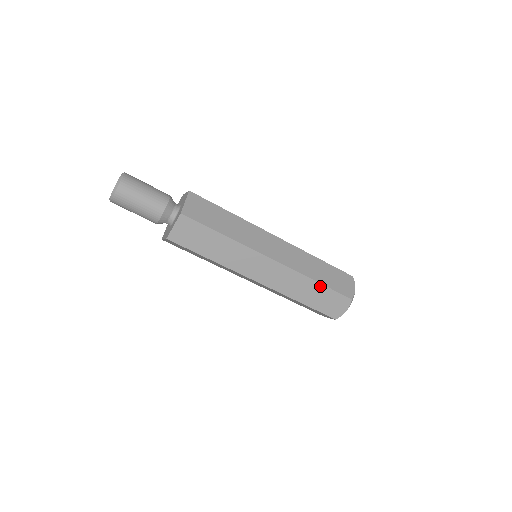
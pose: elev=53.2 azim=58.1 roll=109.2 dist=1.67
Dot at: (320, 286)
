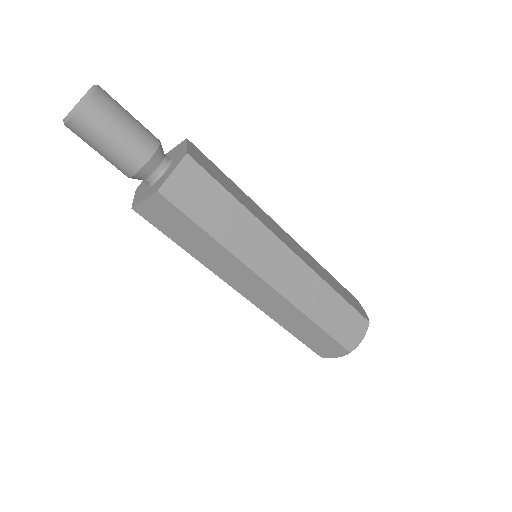
Dot at: (339, 299)
